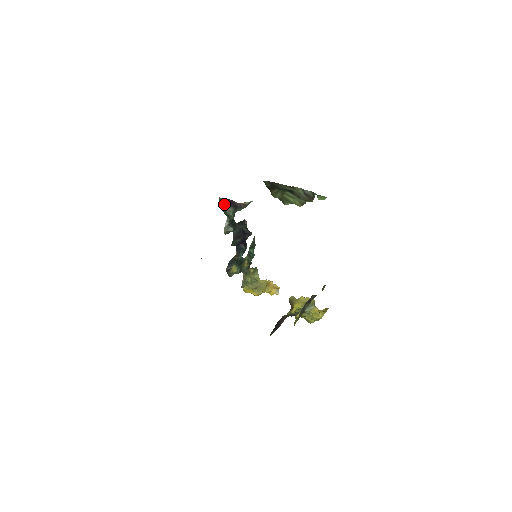
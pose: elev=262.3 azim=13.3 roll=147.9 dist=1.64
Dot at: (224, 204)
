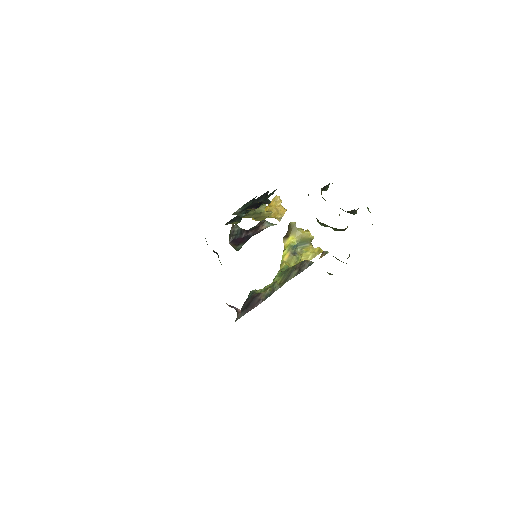
Dot at: (233, 244)
